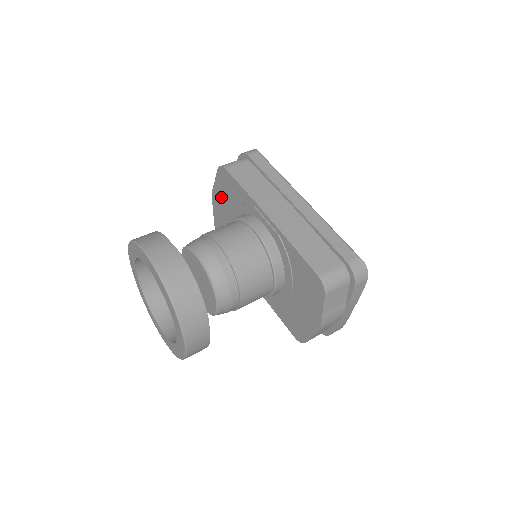
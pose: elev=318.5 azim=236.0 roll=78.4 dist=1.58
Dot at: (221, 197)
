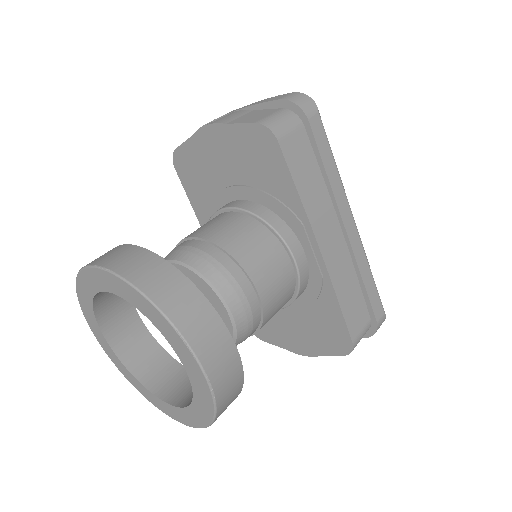
Dot at: (229, 149)
